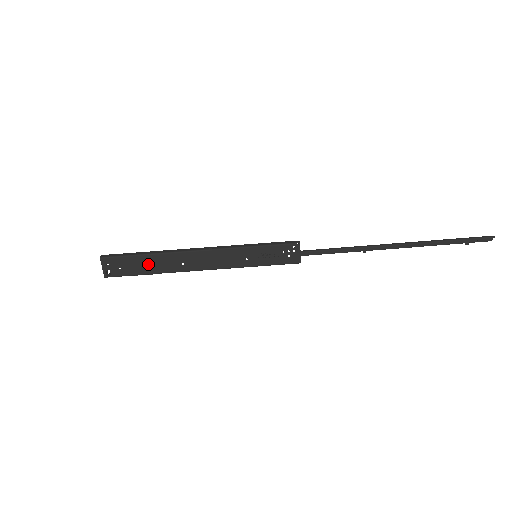
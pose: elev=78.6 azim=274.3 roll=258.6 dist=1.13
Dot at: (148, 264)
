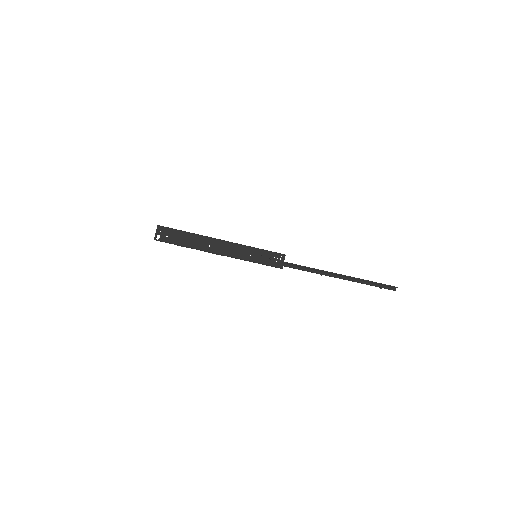
Dot at: (187, 239)
